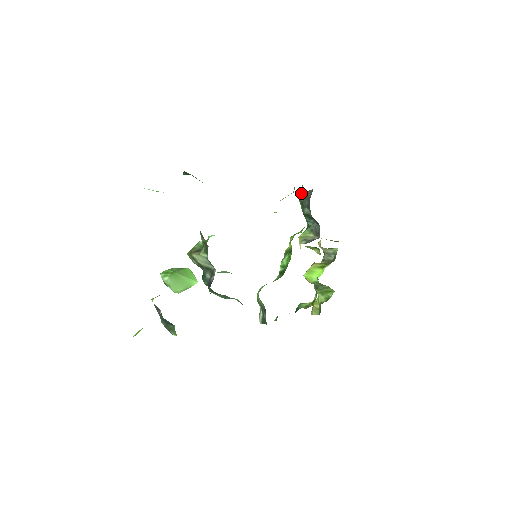
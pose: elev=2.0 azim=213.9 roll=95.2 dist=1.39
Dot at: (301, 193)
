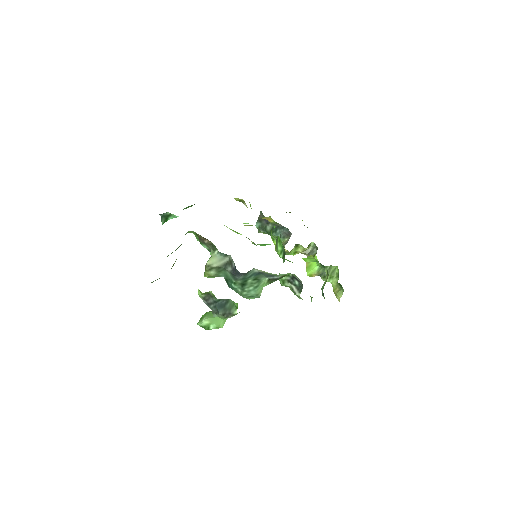
Dot at: (256, 223)
